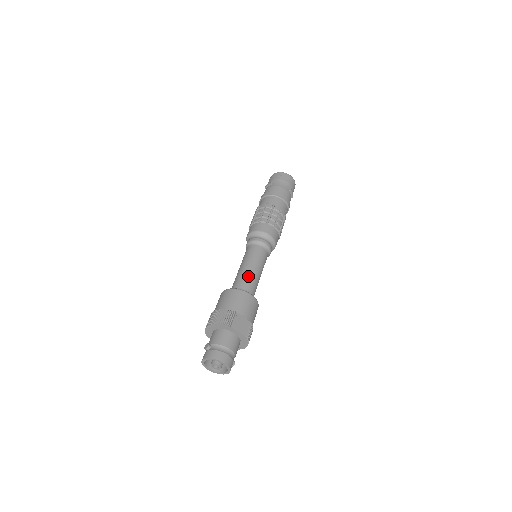
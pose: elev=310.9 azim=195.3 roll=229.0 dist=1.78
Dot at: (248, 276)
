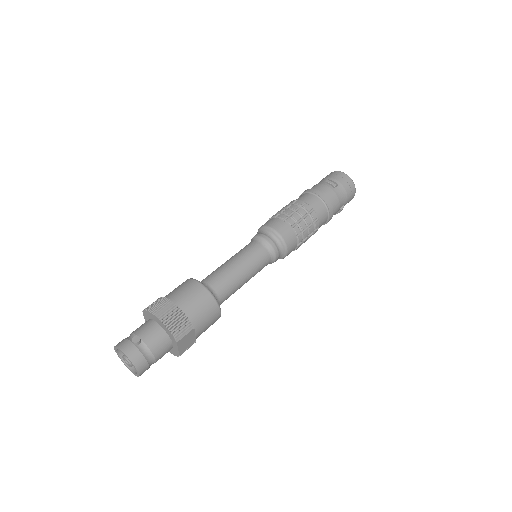
Dot at: (234, 284)
